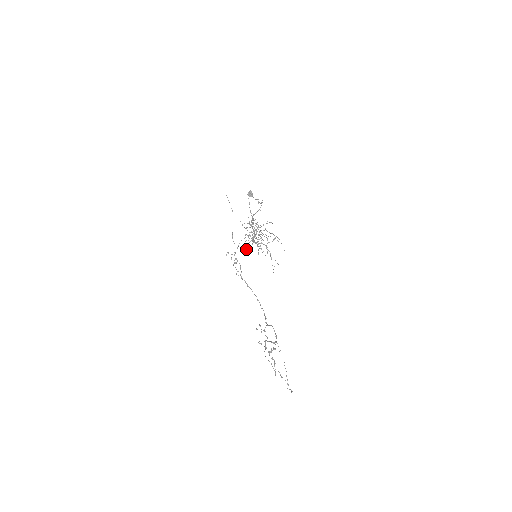
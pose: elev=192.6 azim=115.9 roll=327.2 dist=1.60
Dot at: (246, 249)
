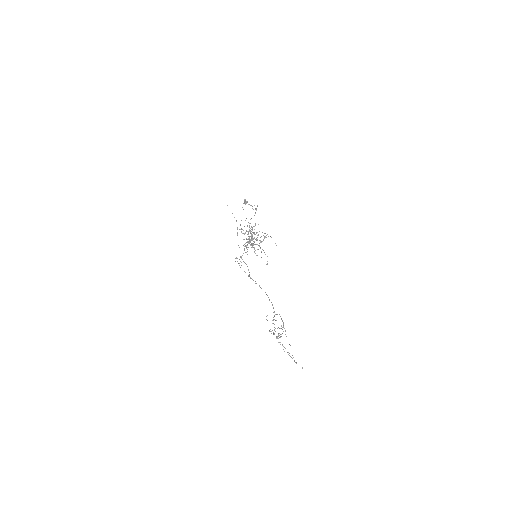
Dot at: occluded
